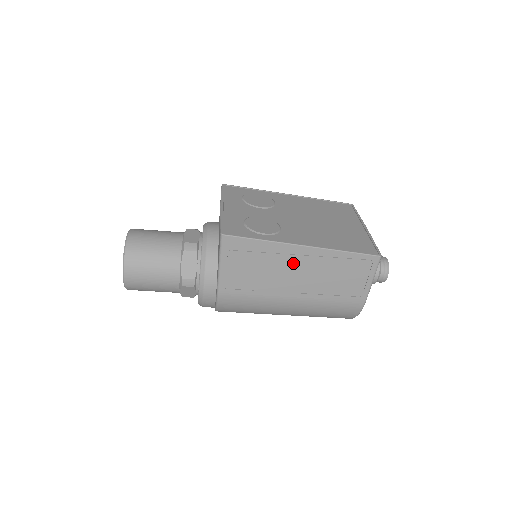
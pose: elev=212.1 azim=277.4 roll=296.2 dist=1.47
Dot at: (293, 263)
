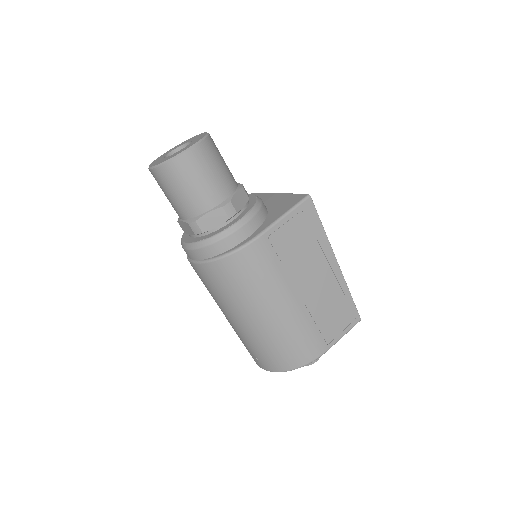
Dot at: (321, 268)
